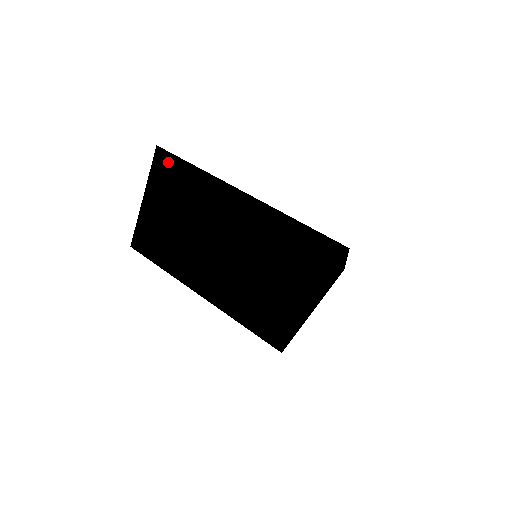
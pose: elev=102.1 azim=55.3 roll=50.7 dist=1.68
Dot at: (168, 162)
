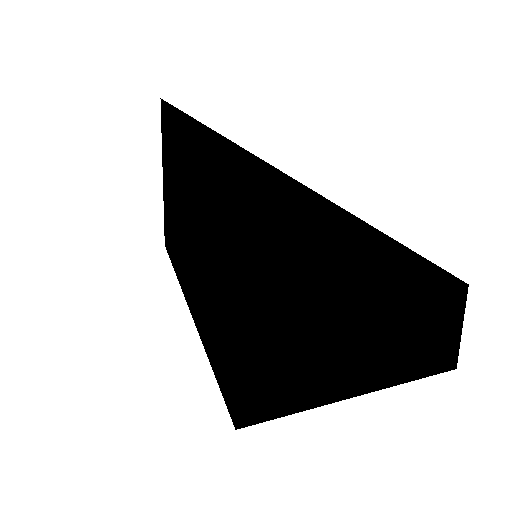
Dot at: occluded
